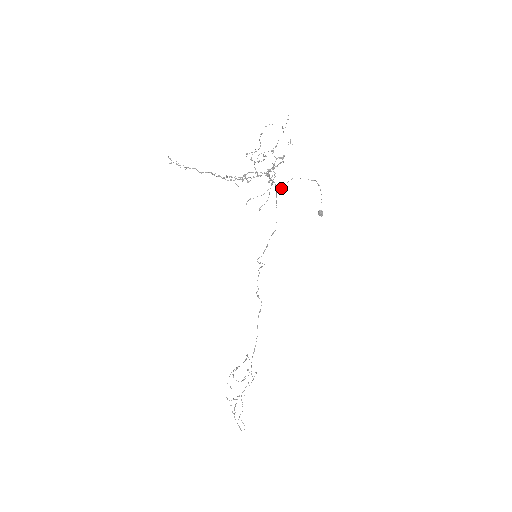
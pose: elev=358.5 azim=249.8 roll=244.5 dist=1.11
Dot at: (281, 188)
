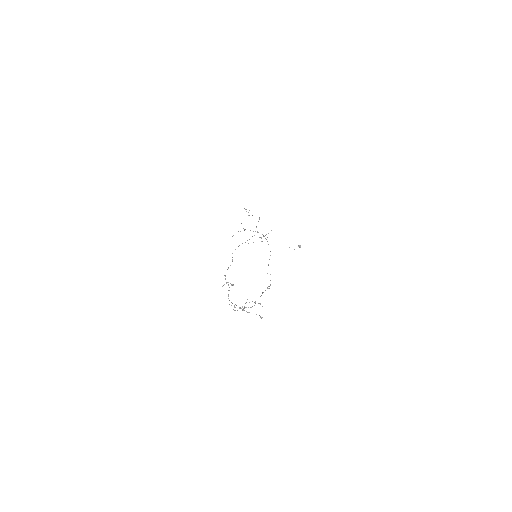
Dot at: occluded
